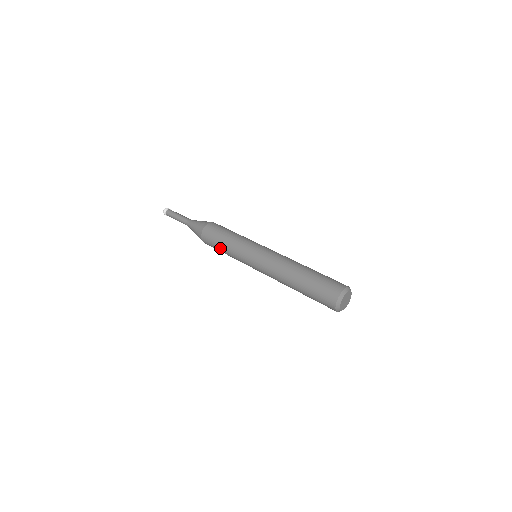
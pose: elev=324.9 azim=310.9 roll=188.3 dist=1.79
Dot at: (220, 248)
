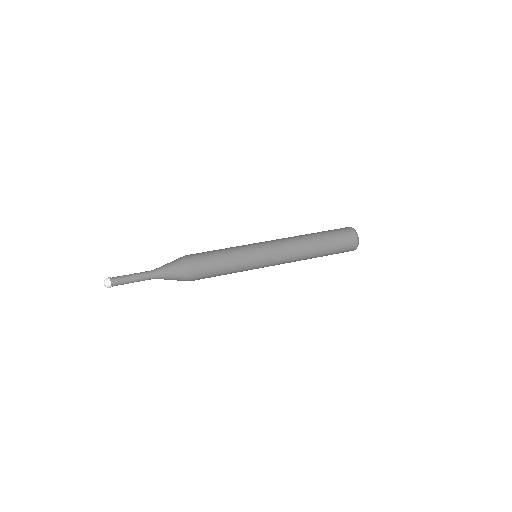
Dot at: (220, 274)
